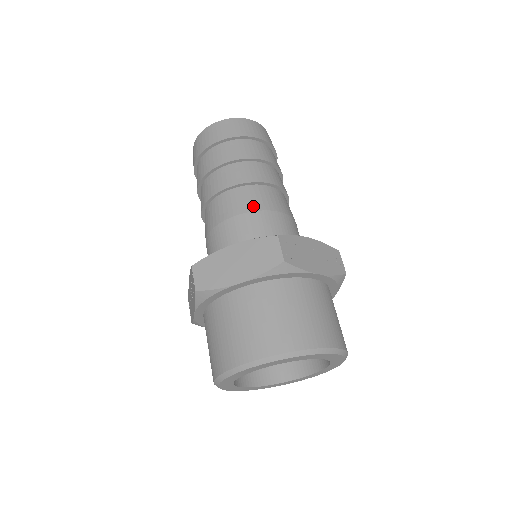
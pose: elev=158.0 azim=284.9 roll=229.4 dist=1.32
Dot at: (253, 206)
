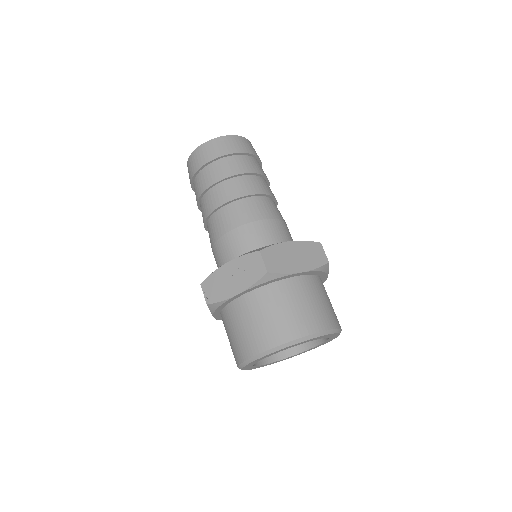
Dot at: (278, 215)
